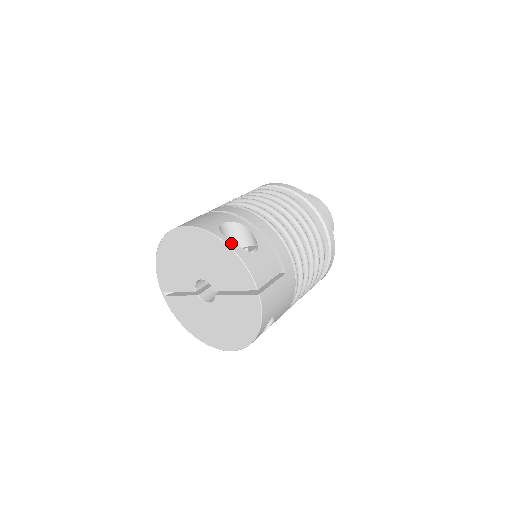
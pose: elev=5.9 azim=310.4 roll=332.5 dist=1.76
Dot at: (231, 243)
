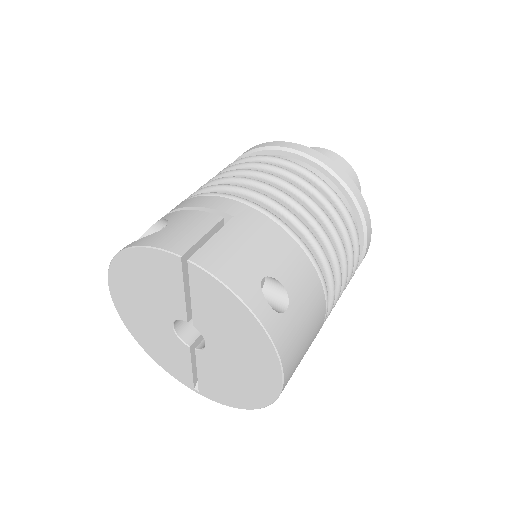
Dot at: (128, 245)
